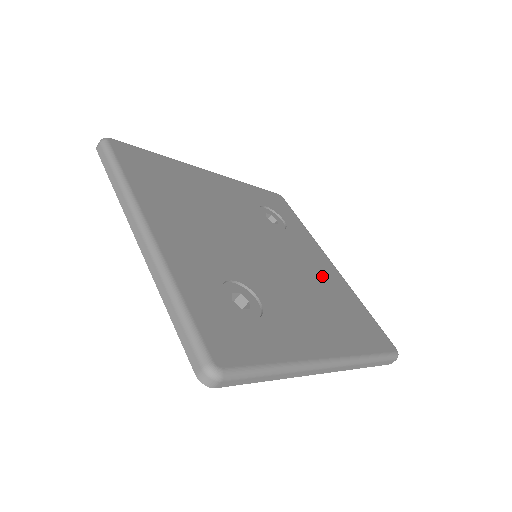
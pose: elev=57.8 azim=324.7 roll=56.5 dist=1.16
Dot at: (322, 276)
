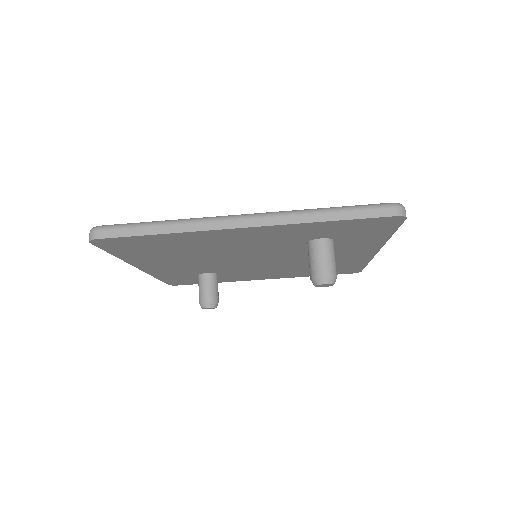
Dot at: occluded
